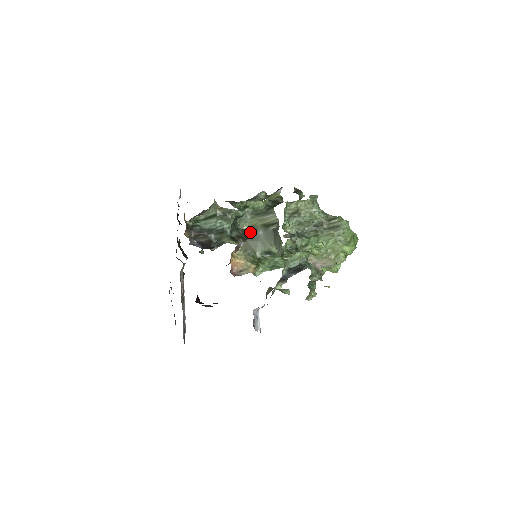
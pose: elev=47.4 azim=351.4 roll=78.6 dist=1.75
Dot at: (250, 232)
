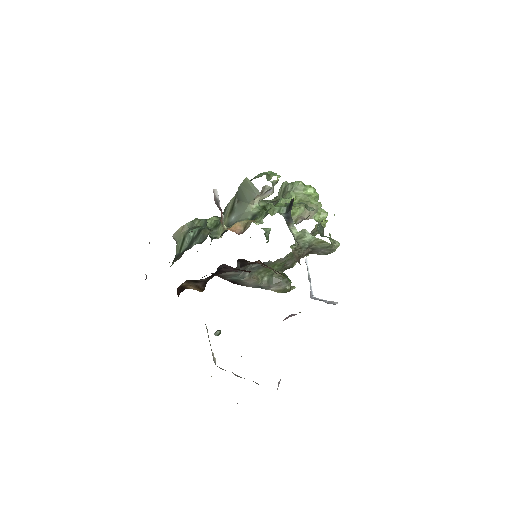
Dot at: occluded
